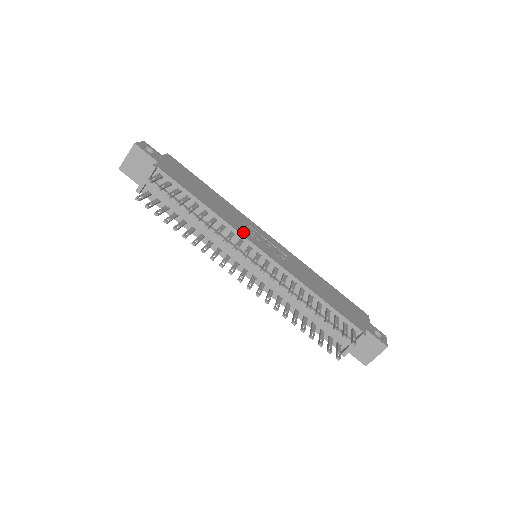
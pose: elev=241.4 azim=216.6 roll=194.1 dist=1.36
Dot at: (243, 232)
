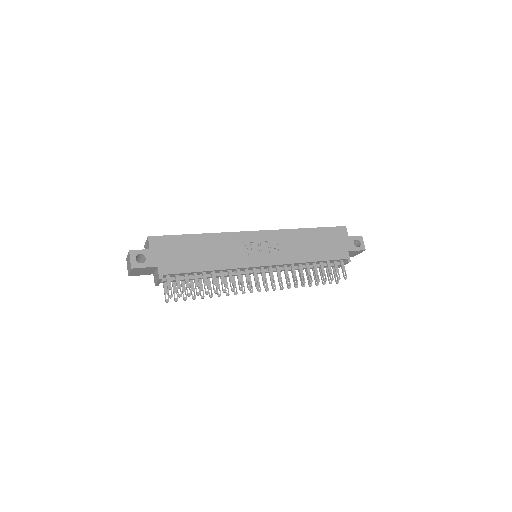
Dot at: (243, 263)
